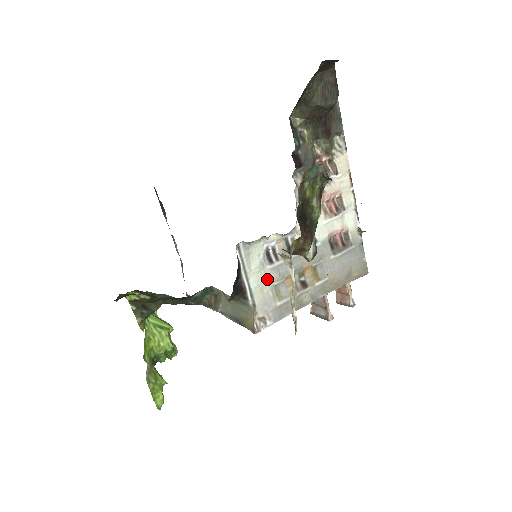
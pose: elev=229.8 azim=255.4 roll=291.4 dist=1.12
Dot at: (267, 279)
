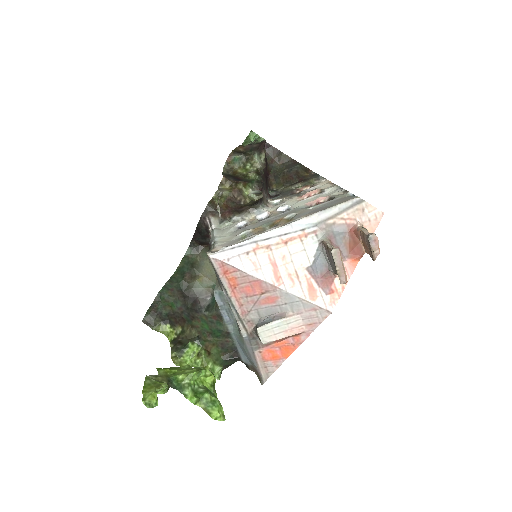
Dot at: (234, 235)
